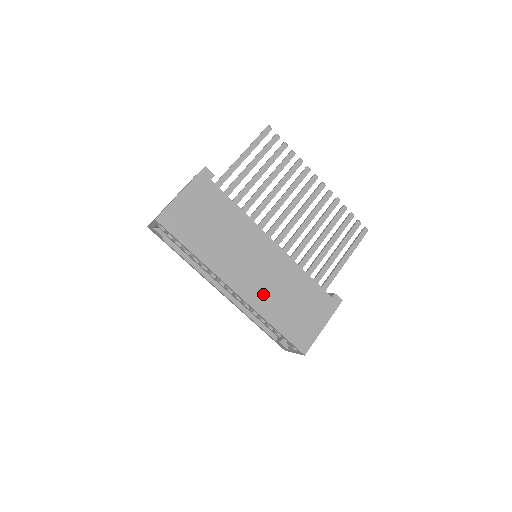
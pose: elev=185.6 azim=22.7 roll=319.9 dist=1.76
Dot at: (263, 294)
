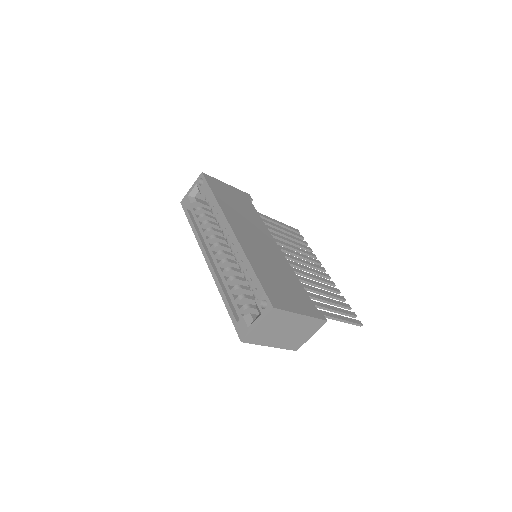
Dot at: (255, 252)
